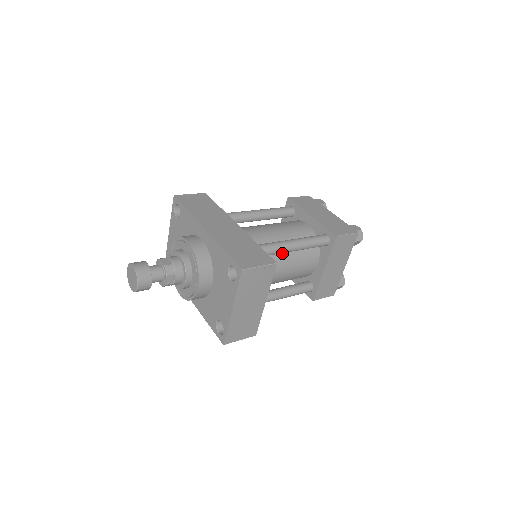
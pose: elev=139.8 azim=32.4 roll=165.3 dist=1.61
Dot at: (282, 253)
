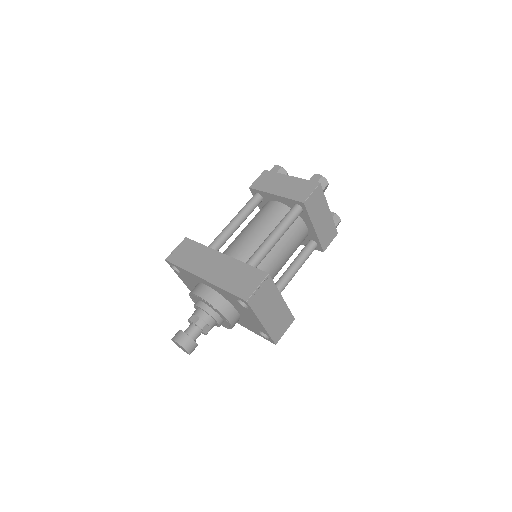
Dot at: occluded
